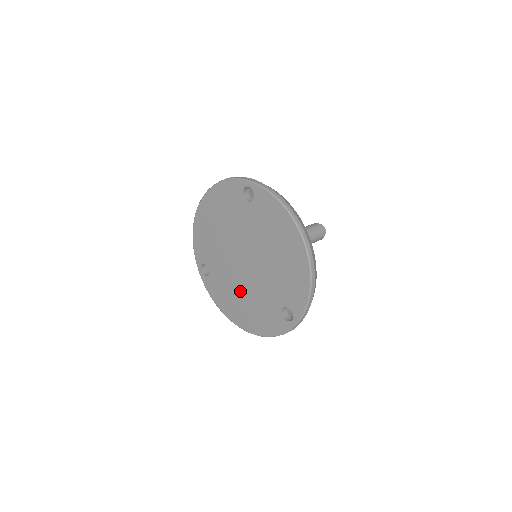
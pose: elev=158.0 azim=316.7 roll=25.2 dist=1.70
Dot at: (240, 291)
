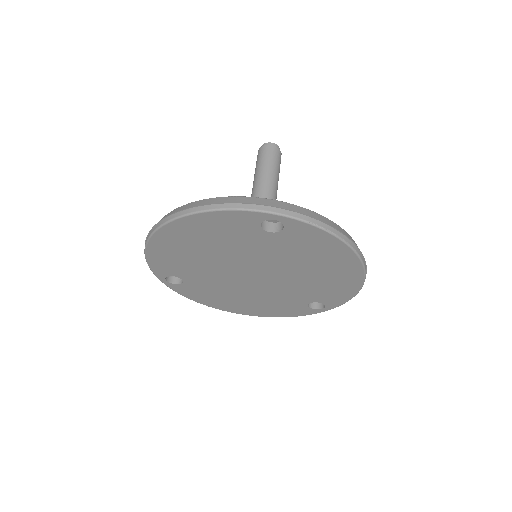
Dot at: (241, 294)
